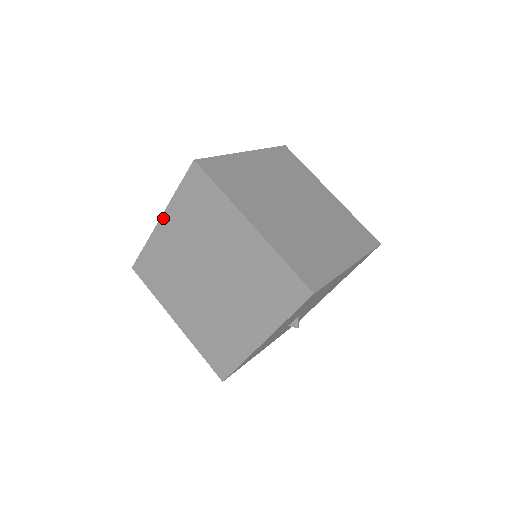
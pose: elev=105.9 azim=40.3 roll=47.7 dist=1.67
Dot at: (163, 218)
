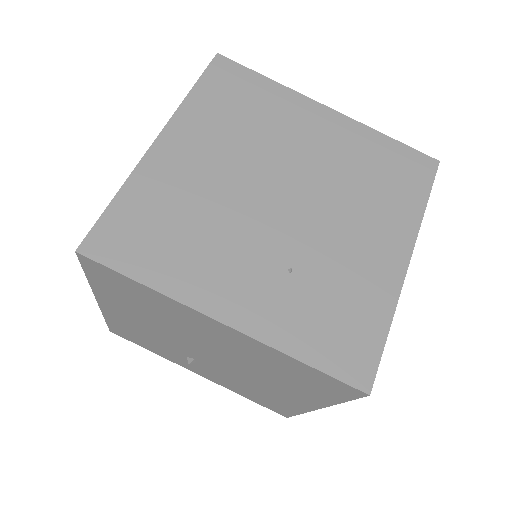
Dot at: (99, 301)
